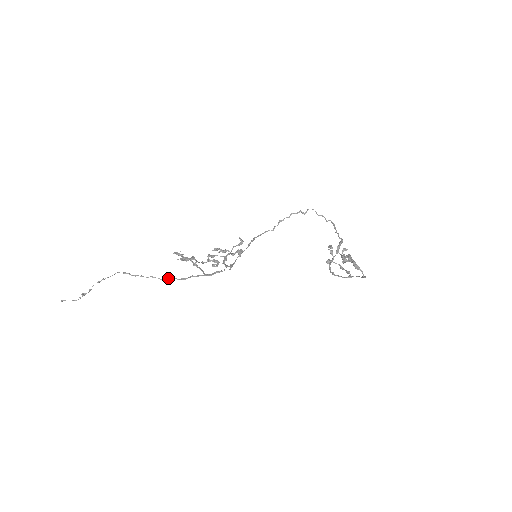
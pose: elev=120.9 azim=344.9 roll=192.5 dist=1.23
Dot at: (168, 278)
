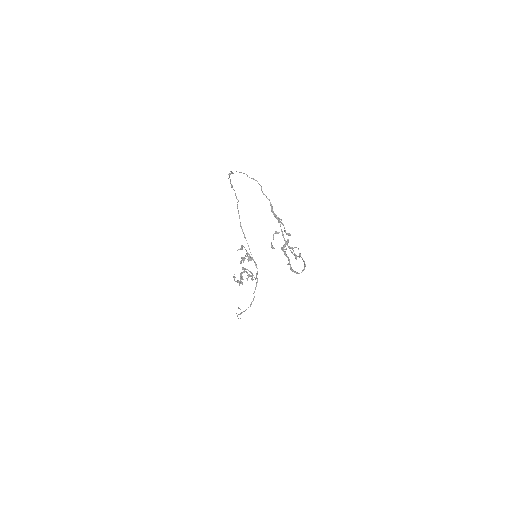
Dot at: (250, 305)
